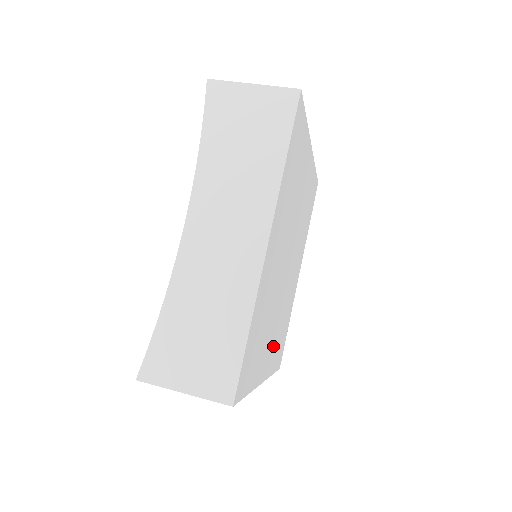
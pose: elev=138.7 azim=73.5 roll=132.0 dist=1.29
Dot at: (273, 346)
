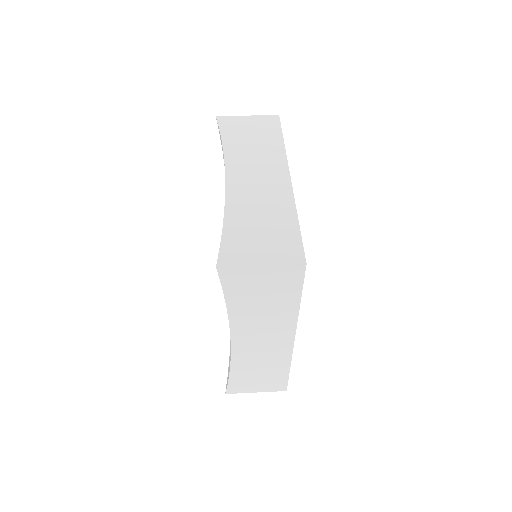
Dot at: occluded
